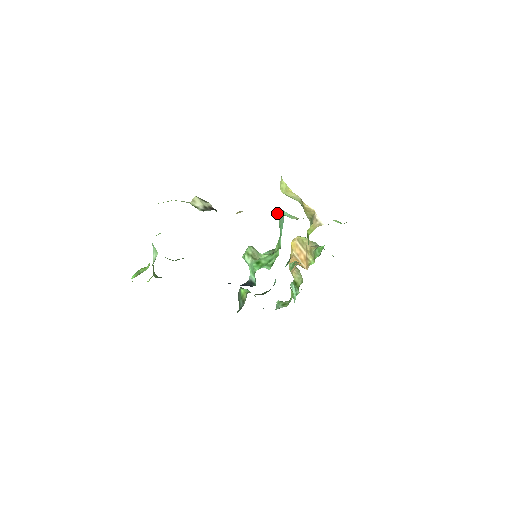
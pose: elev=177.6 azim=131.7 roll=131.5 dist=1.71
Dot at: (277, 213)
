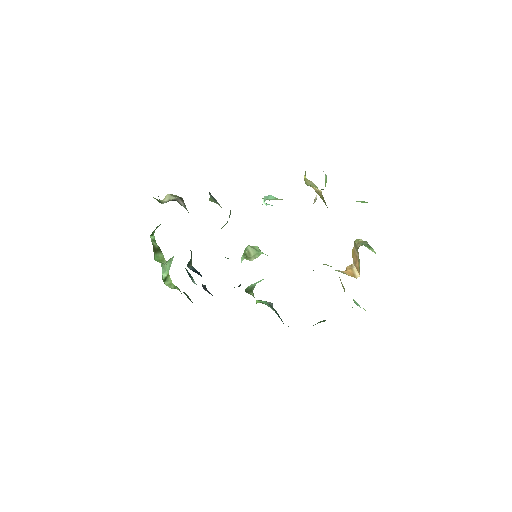
Dot at: (263, 200)
